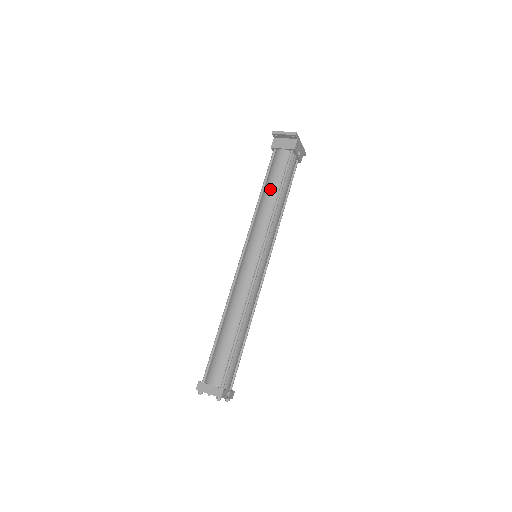
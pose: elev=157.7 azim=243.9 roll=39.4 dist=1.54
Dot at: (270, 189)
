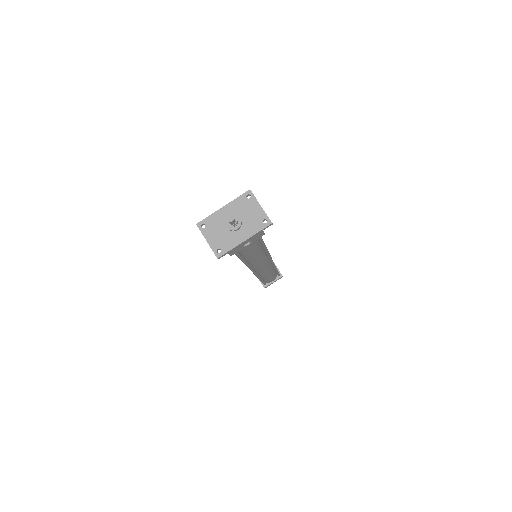
Dot at: occluded
